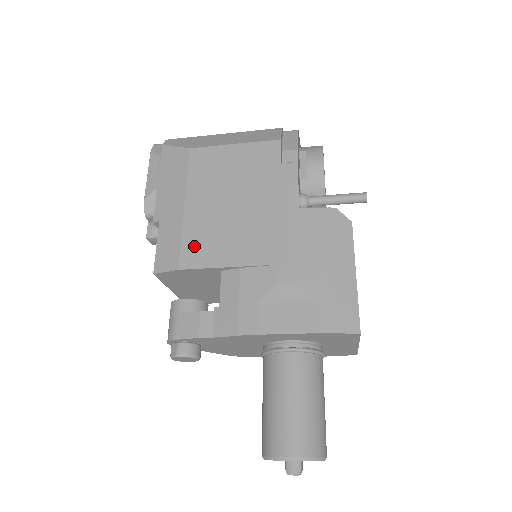
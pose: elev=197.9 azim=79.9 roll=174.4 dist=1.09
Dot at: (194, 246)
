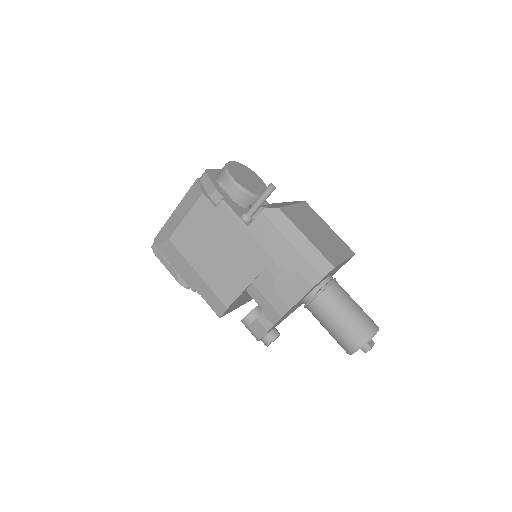
Dot at: (222, 291)
